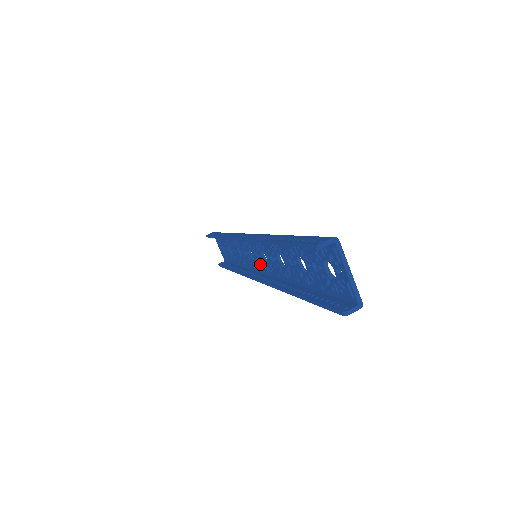
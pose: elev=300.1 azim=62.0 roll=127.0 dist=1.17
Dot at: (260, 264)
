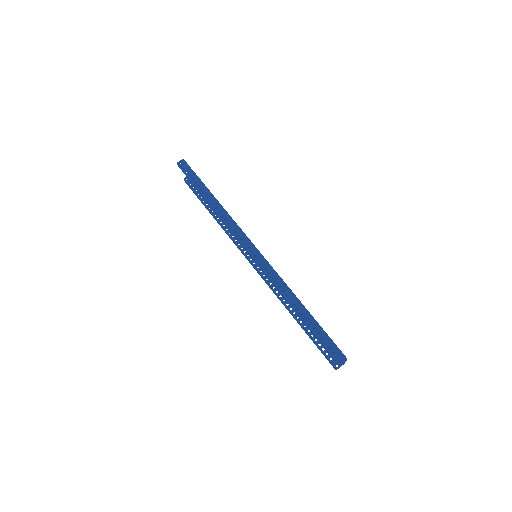
Dot at: occluded
